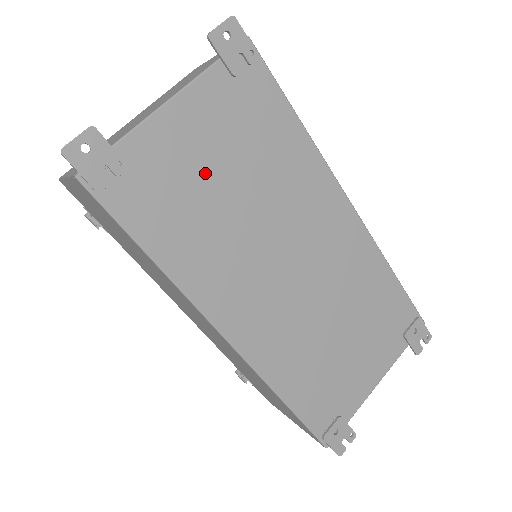
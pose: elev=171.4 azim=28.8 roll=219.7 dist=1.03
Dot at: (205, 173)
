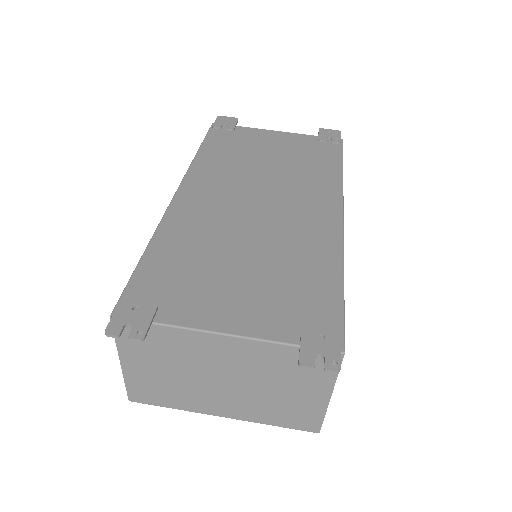
Dot at: (263, 150)
